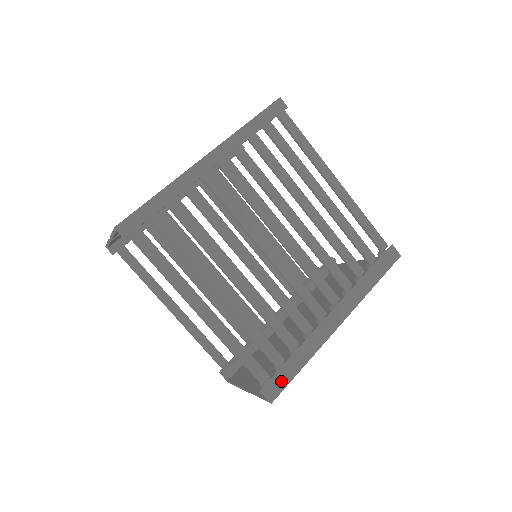
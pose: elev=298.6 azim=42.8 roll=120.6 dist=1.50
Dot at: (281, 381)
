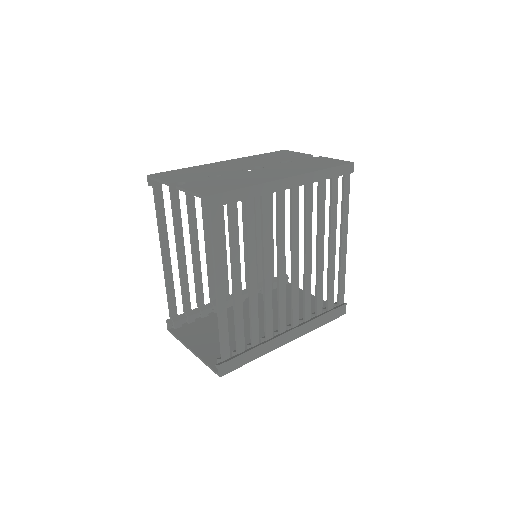
Dot at: (234, 364)
